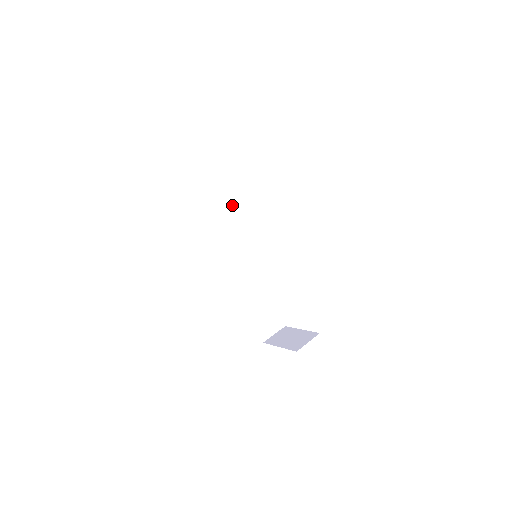
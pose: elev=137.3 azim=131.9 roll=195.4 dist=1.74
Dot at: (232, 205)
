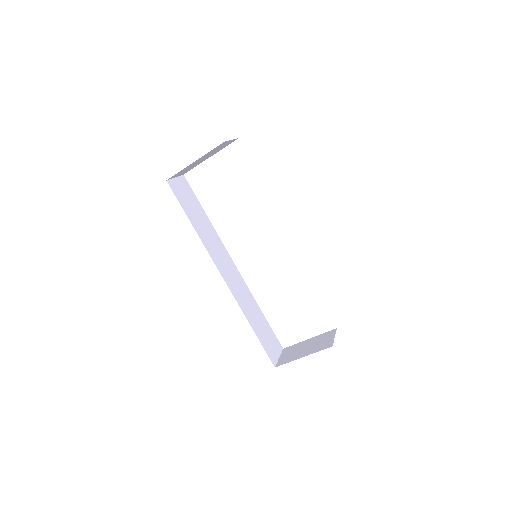
Dot at: (206, 215)
